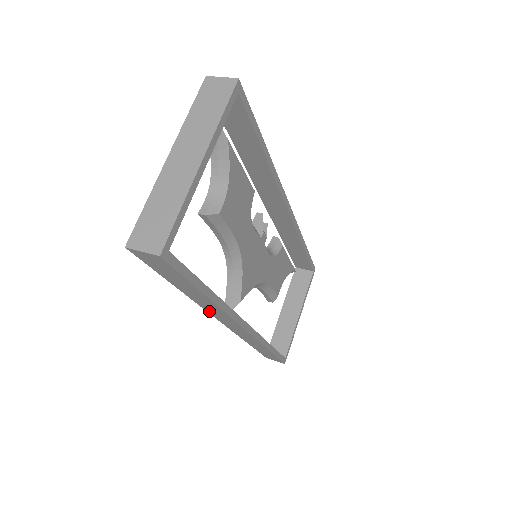
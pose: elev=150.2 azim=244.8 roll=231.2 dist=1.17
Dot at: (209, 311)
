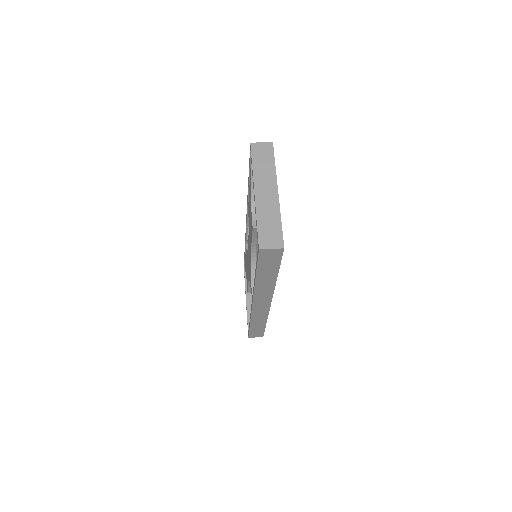
Dot at: (256, 294)
